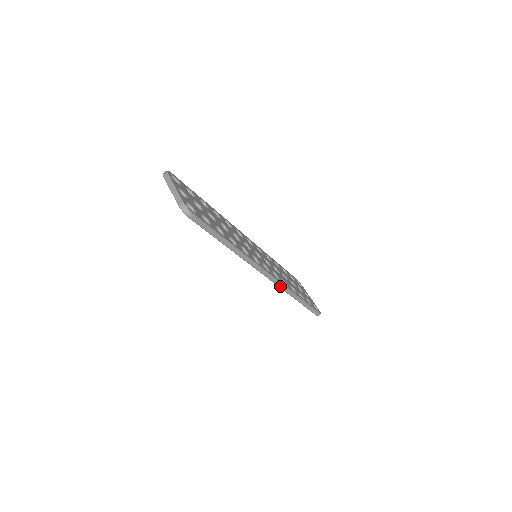
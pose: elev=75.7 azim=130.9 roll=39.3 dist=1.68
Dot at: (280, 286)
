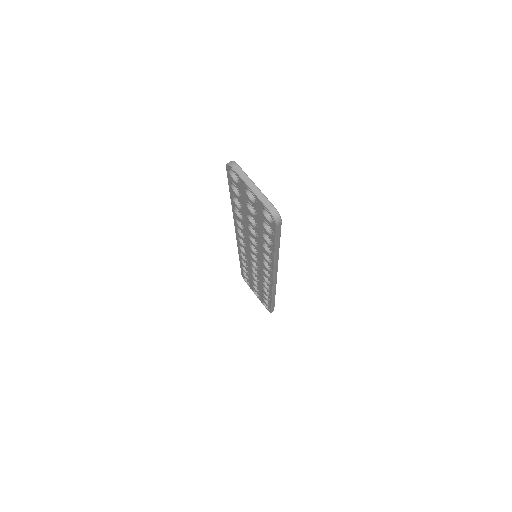
Dot at: (273, 288)
